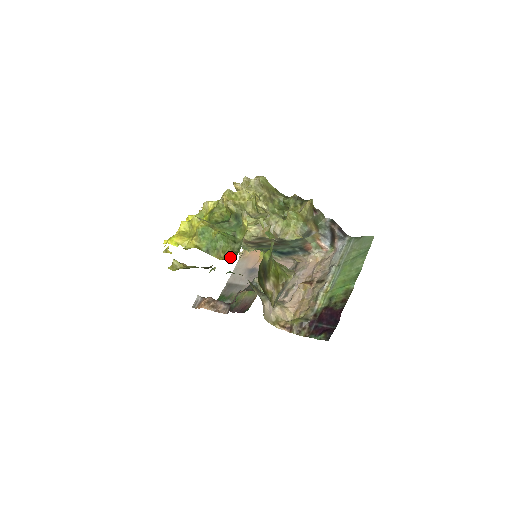
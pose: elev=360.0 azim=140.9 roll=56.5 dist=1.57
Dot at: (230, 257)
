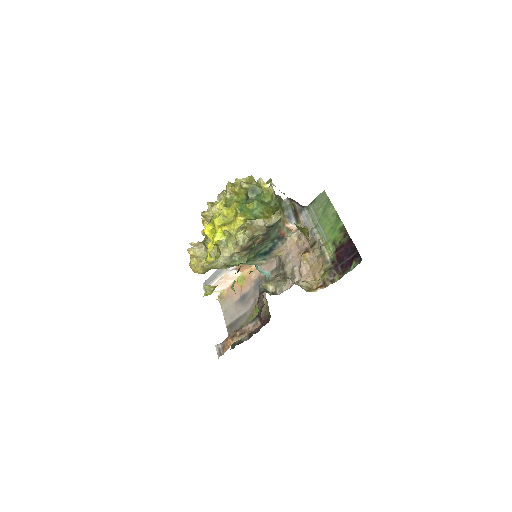
Dot at: (276, 210)
